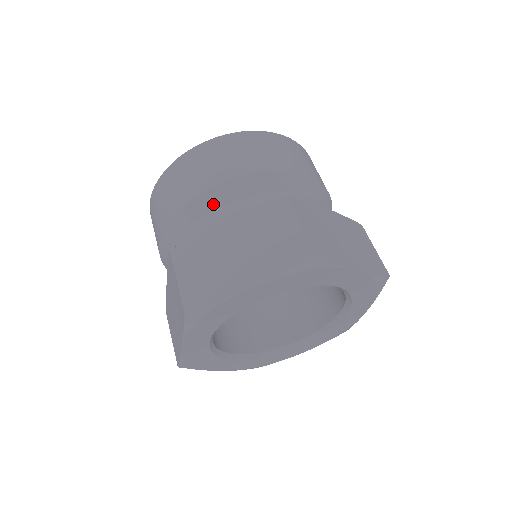
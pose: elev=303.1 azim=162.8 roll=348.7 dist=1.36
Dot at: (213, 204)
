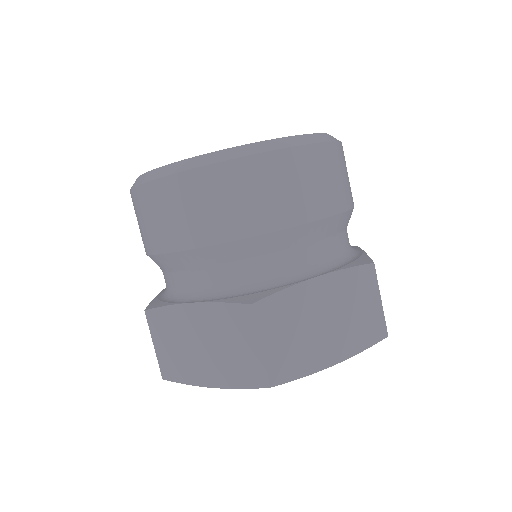
Dot at: (294, 243)
